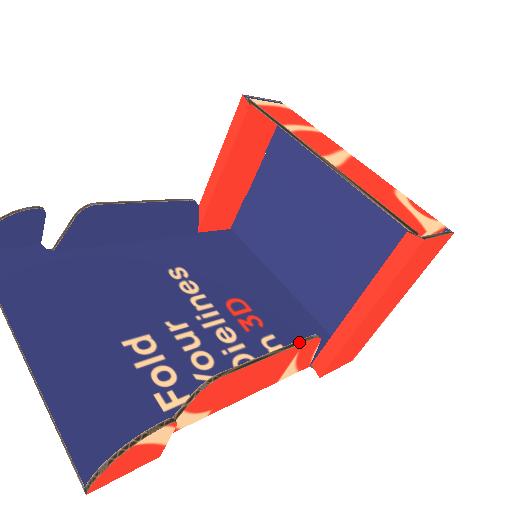
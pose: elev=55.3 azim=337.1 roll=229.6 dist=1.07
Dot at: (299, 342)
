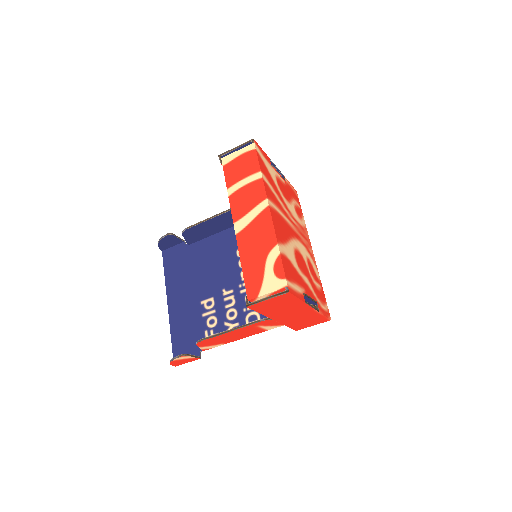
Dot at: (249, 324)
